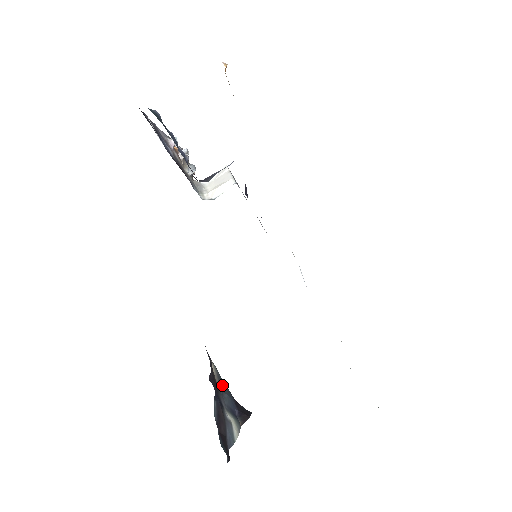
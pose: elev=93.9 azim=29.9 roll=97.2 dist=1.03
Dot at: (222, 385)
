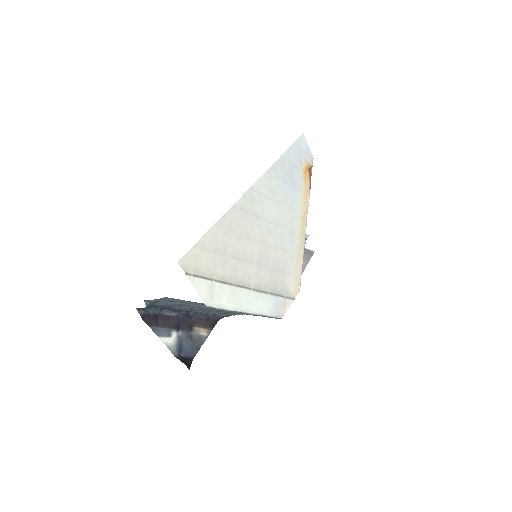
Dot at: (196, 341)
